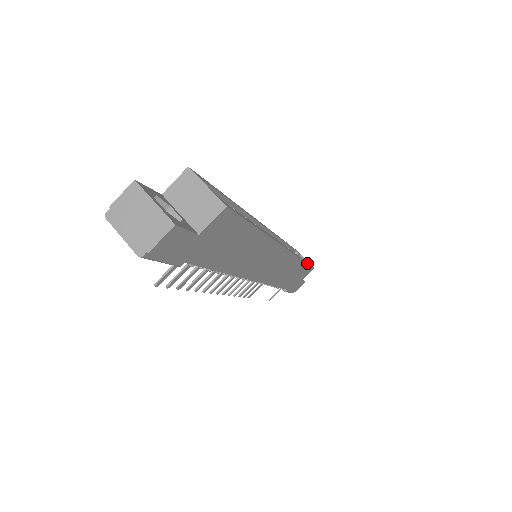
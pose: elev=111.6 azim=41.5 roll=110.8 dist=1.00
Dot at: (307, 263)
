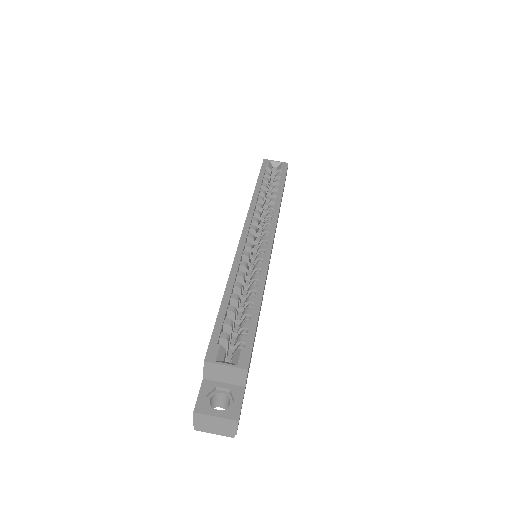
Dot at: (284, 183)
